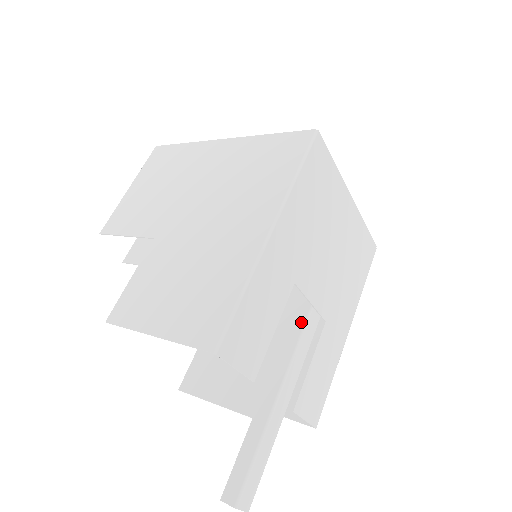
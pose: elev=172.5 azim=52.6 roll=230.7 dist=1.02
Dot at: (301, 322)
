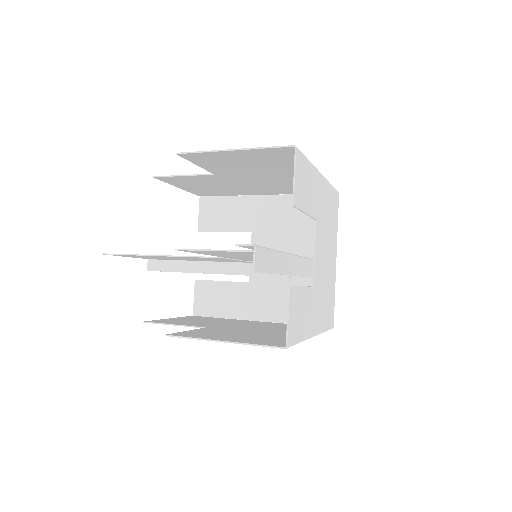
Dot at: occluded
